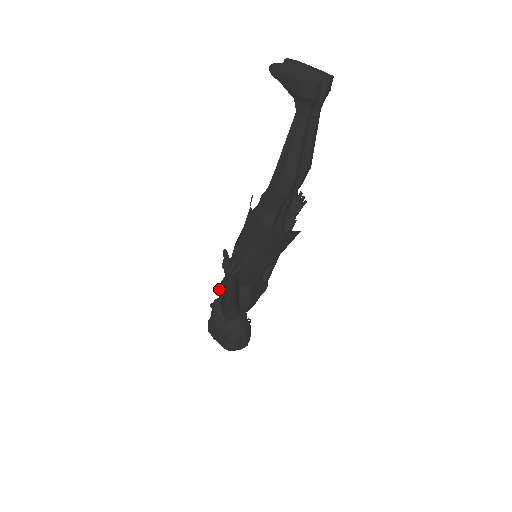
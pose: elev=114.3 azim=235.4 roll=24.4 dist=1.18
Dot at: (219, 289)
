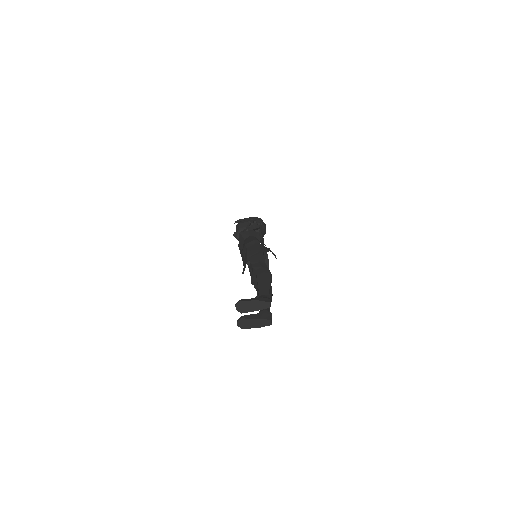
Dot at: occluded
